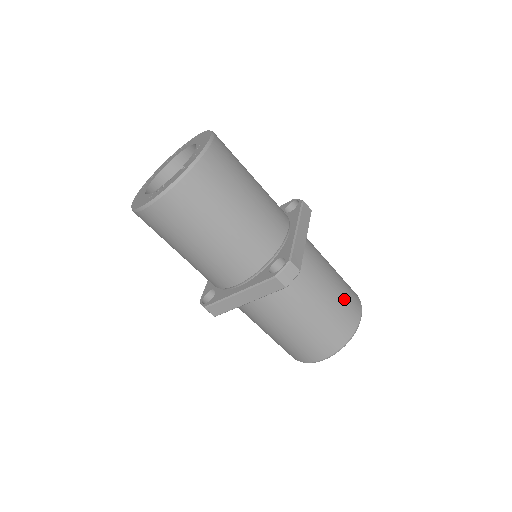
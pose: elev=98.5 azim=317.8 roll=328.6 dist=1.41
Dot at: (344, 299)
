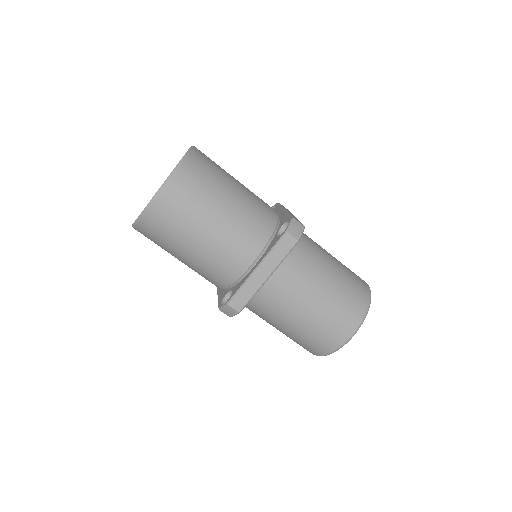
Dot at: (348, 270)
